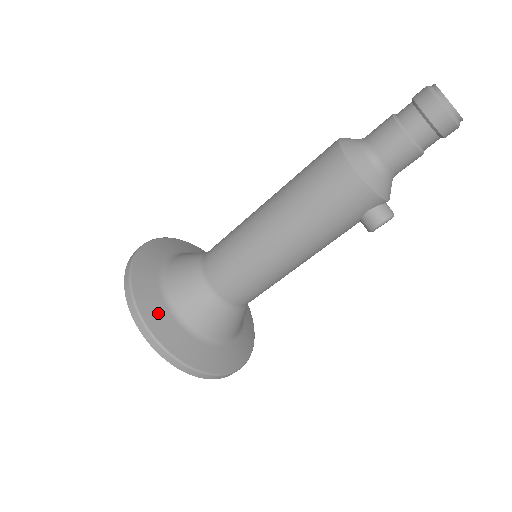
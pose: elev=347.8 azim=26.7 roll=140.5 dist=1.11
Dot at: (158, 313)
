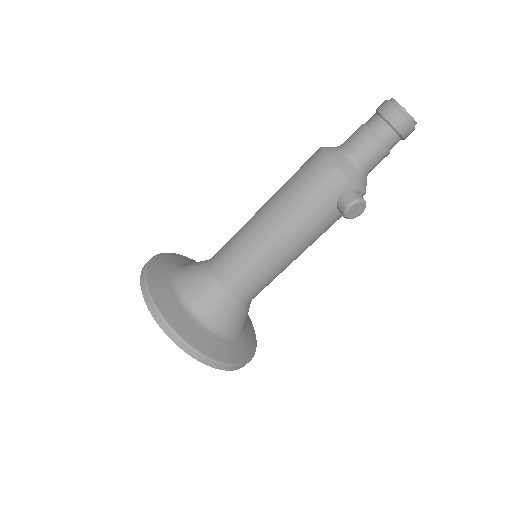
Dot at: (162, 286)
